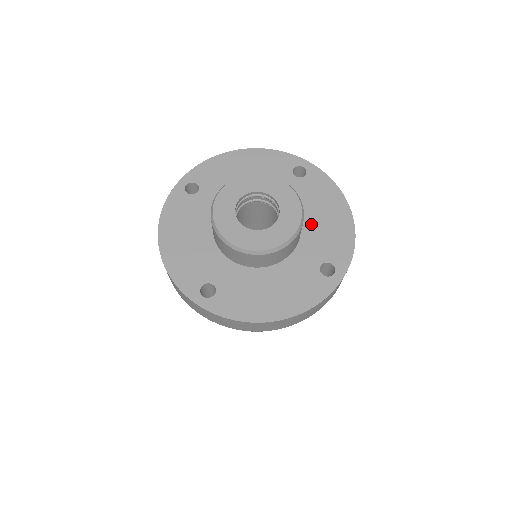
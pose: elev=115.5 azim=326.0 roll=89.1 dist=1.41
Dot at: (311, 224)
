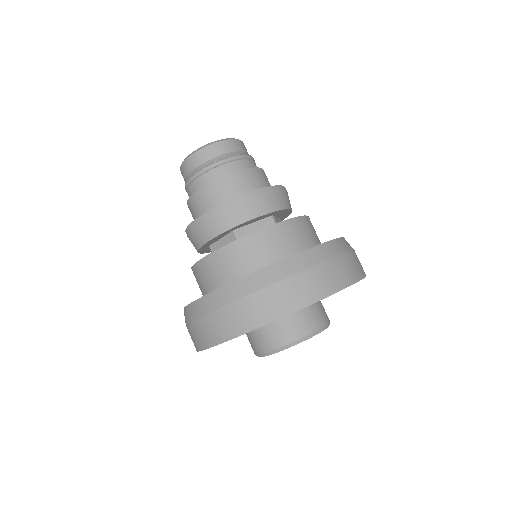
Dot at: occluded
